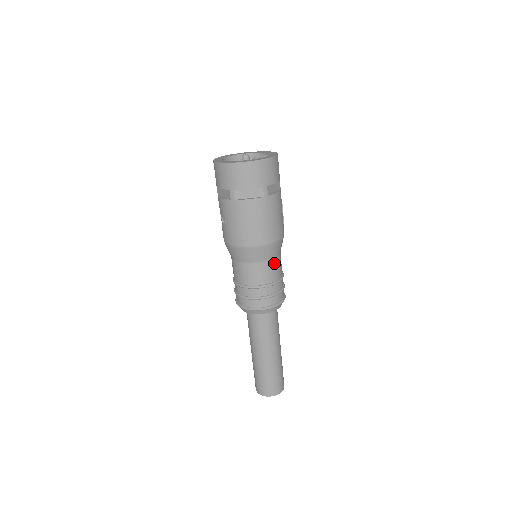
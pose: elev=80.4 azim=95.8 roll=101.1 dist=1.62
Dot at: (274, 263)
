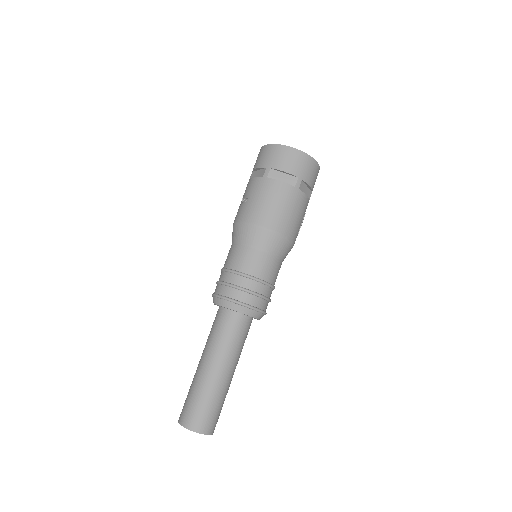
Dot at: (274, 262)
